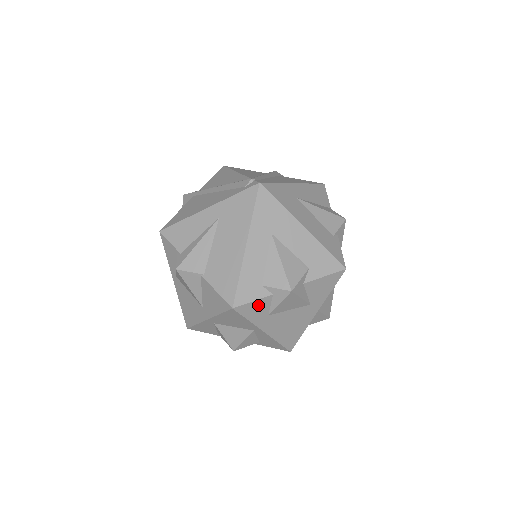
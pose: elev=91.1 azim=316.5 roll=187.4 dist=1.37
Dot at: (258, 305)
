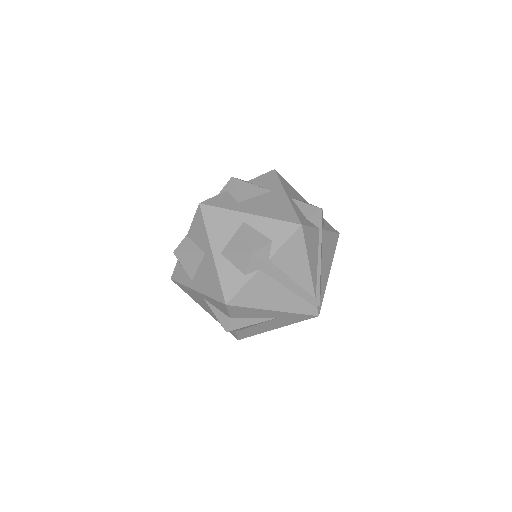
Dot at: (221, 199)
